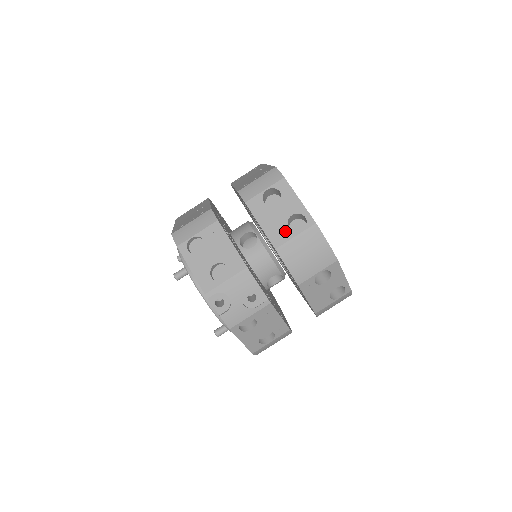
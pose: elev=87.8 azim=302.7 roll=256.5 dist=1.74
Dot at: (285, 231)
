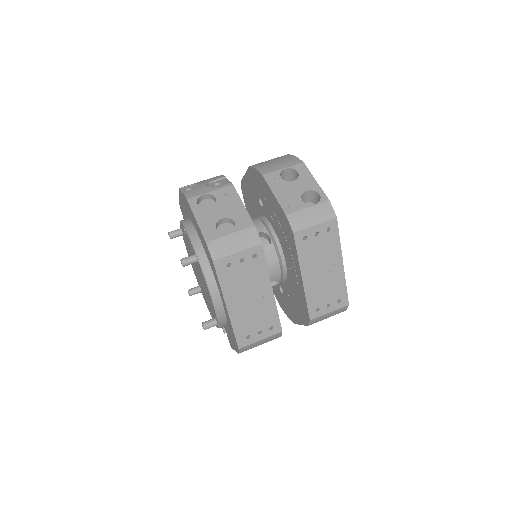
Dot at: occluded
